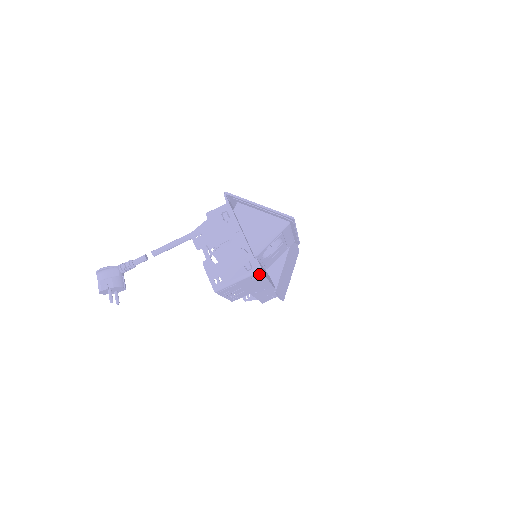
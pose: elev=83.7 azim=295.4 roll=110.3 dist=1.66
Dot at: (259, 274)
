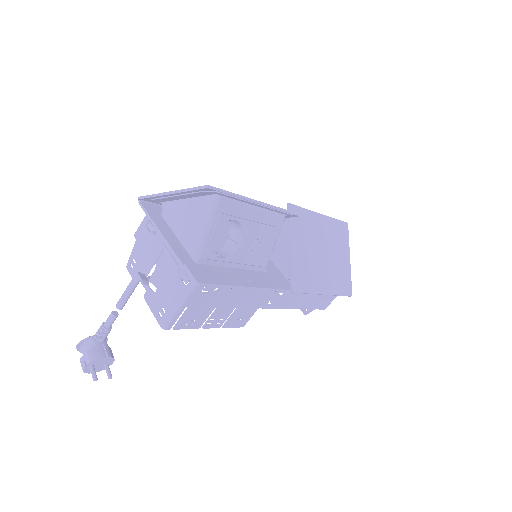
Dot at: (196, 284)
